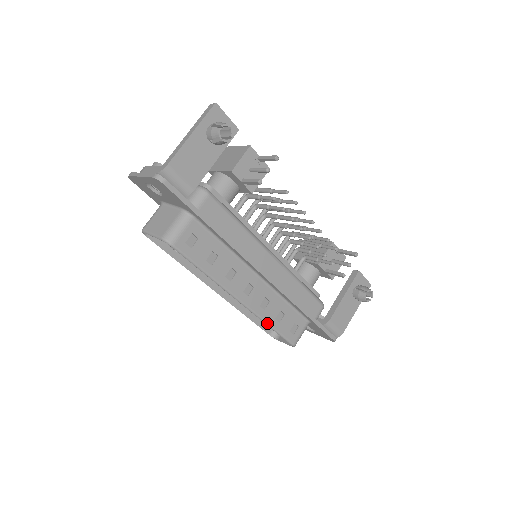
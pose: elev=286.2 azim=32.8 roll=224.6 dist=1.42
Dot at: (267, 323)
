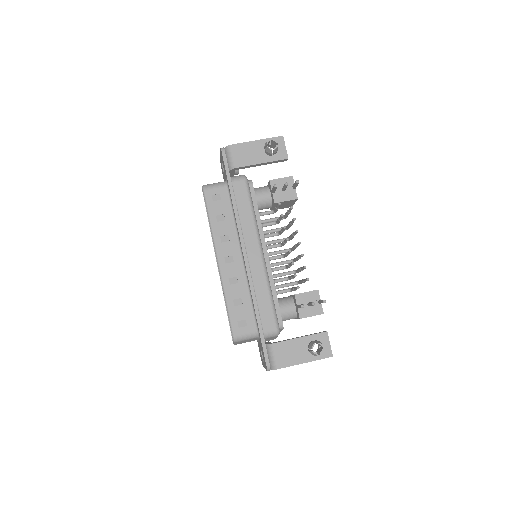
Dot at: (225, 296)
